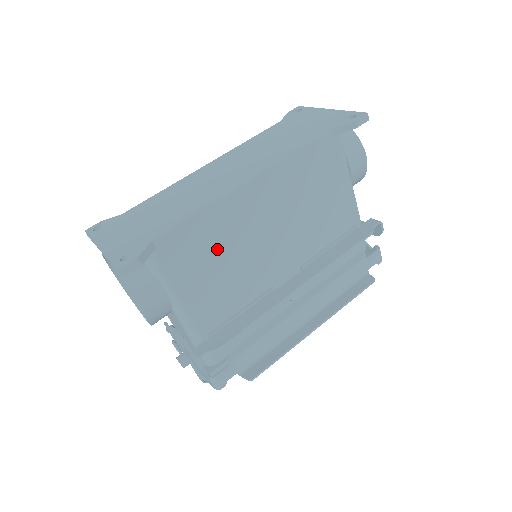
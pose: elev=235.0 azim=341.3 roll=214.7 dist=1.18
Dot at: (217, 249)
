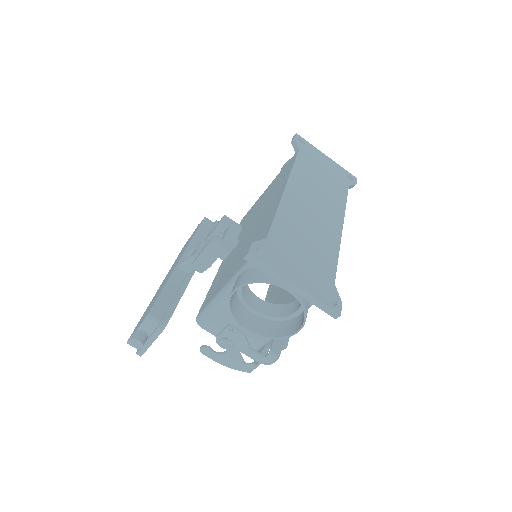
Dot at: occluded
